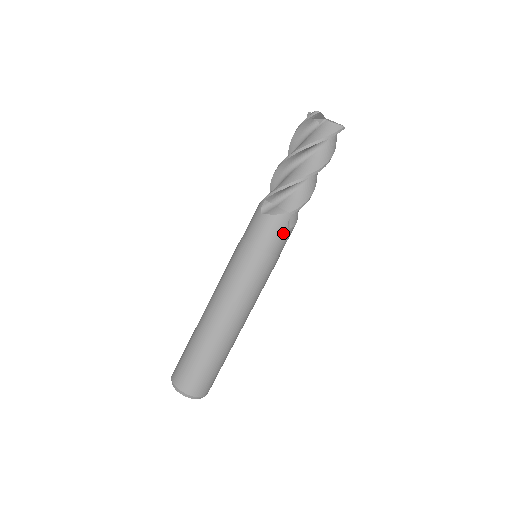
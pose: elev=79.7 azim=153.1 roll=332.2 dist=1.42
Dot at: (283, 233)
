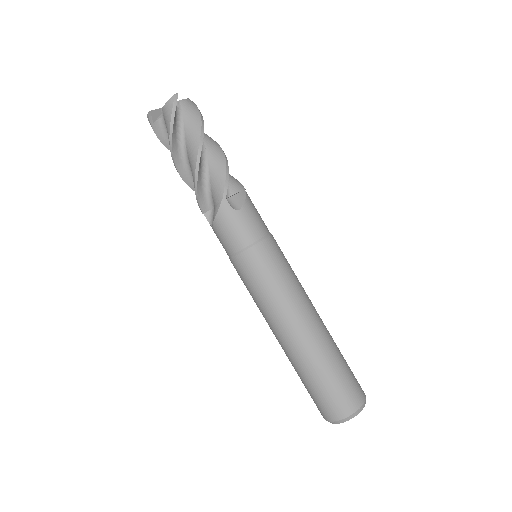
Dot at: (240, 219)
